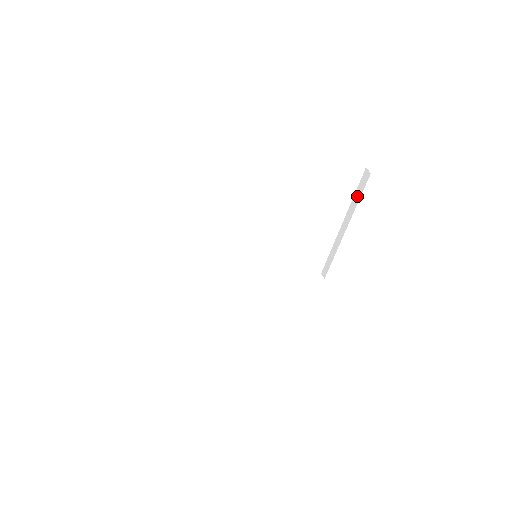
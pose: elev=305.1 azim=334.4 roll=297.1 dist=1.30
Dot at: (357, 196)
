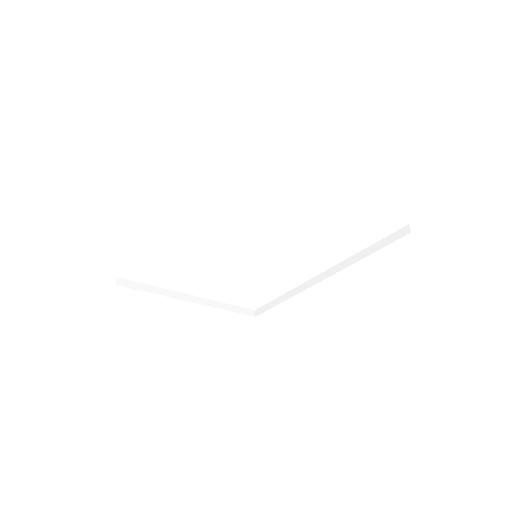
Dot at: occluded
